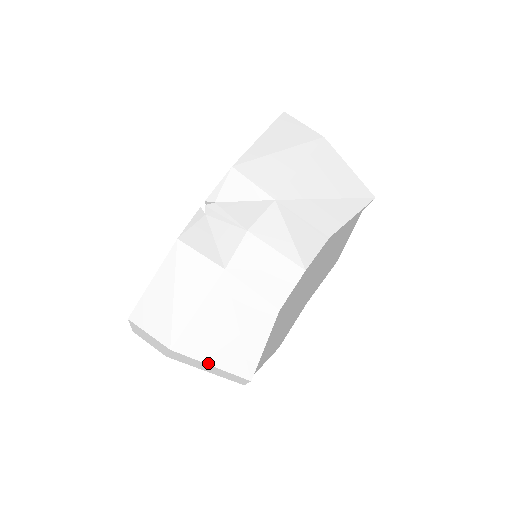
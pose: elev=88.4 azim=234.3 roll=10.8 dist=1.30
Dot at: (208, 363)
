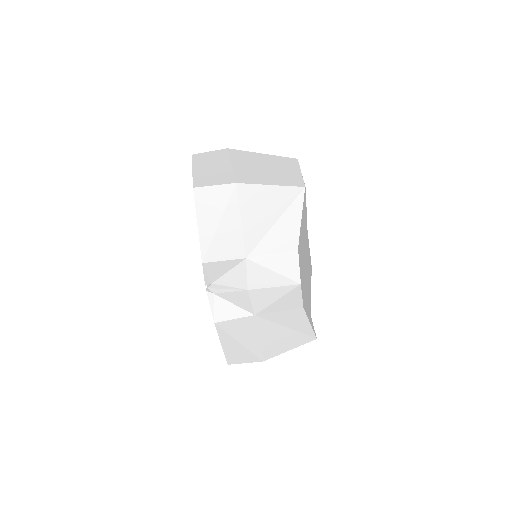
Dot at: occluded
